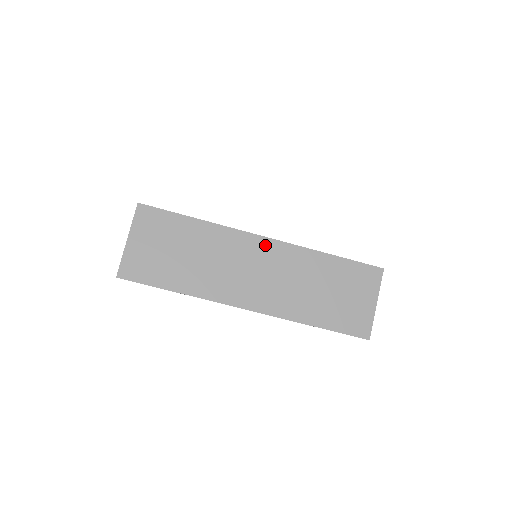
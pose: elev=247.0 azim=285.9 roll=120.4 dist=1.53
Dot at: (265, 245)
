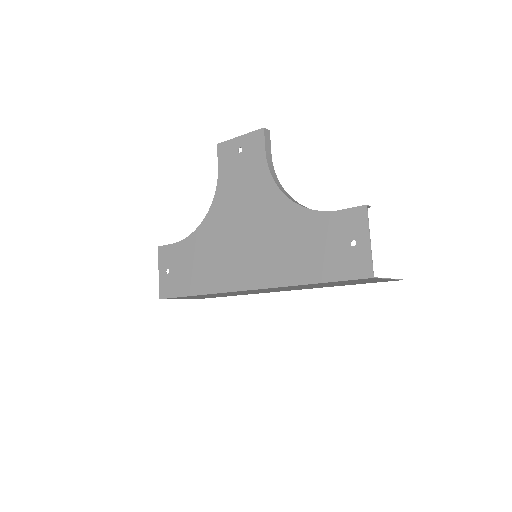
Dot at: (255, 290)
